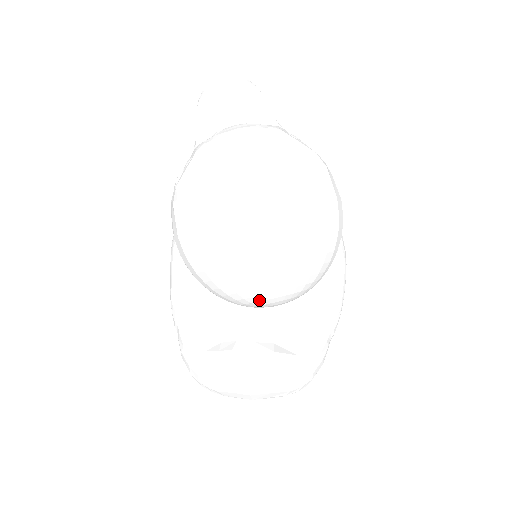
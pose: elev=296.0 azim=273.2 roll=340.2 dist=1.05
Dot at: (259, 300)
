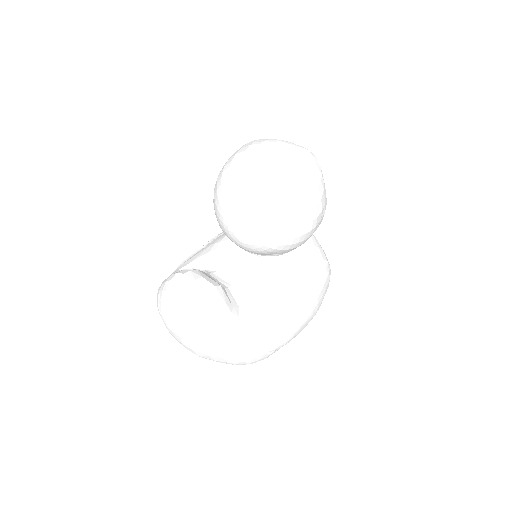
Dot at: (237, 205)
